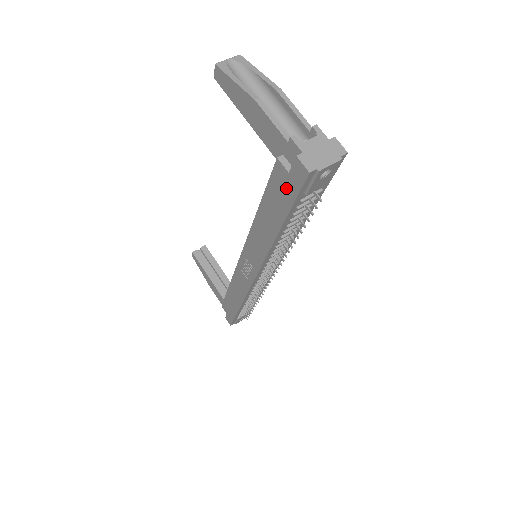
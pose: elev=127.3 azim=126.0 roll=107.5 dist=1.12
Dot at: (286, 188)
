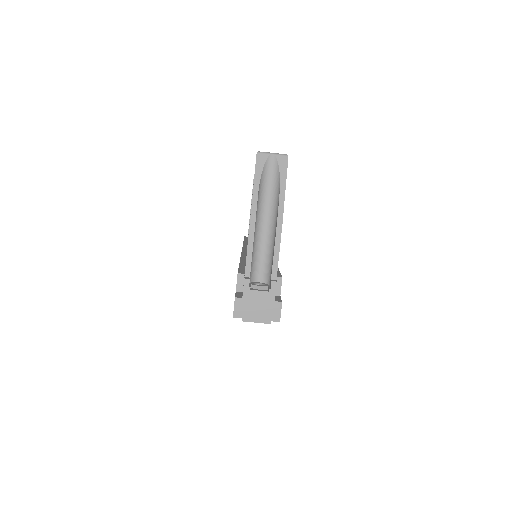
Dot at: occluded
